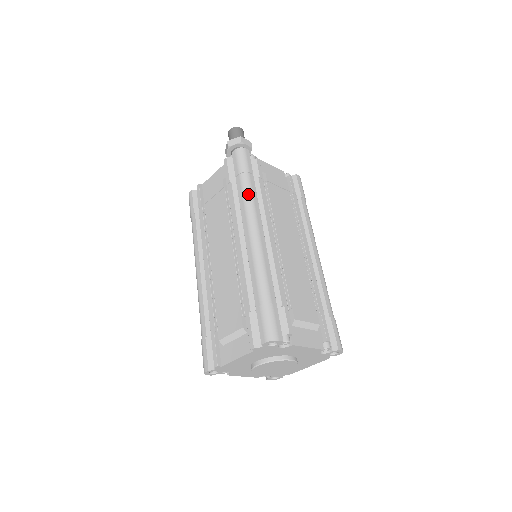
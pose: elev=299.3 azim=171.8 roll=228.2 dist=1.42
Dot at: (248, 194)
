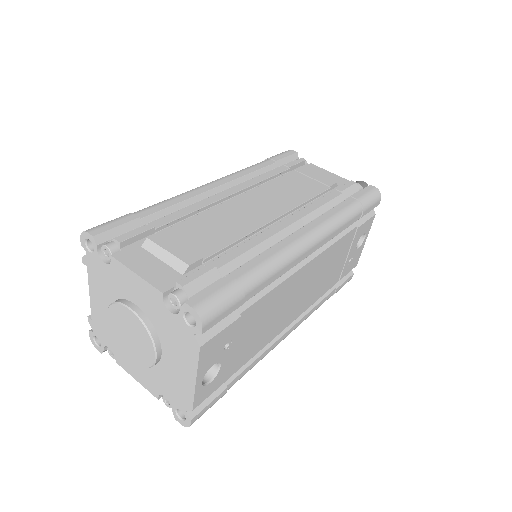
Dot at: (246, 168)
